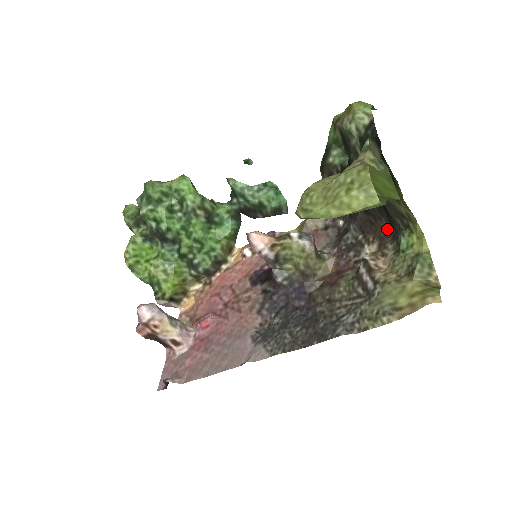
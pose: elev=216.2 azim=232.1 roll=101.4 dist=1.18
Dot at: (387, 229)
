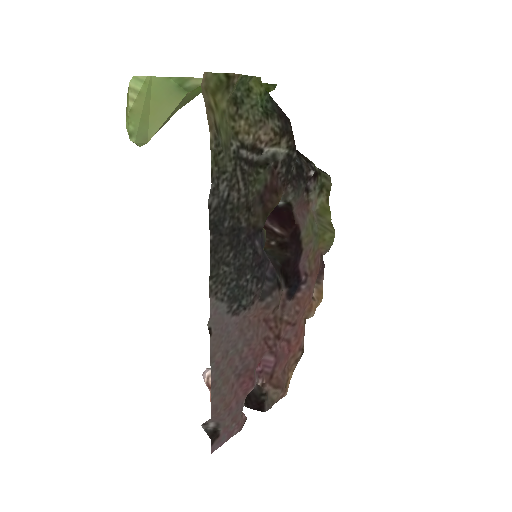
Dot at: (288, 121)
